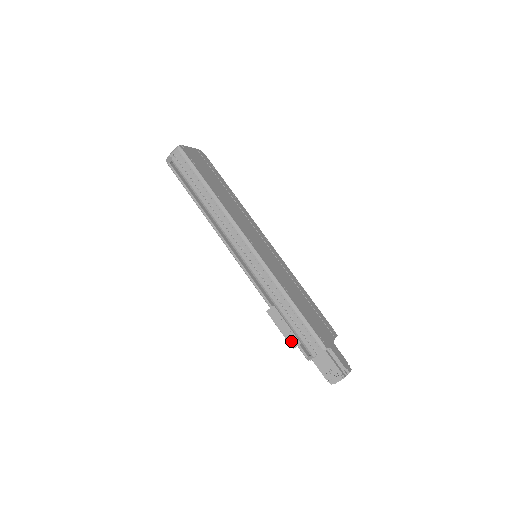
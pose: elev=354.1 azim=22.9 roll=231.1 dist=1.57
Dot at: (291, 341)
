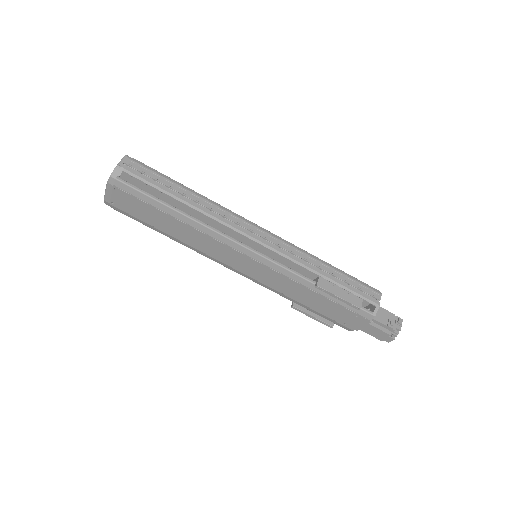
Dot at: (354, 302)
